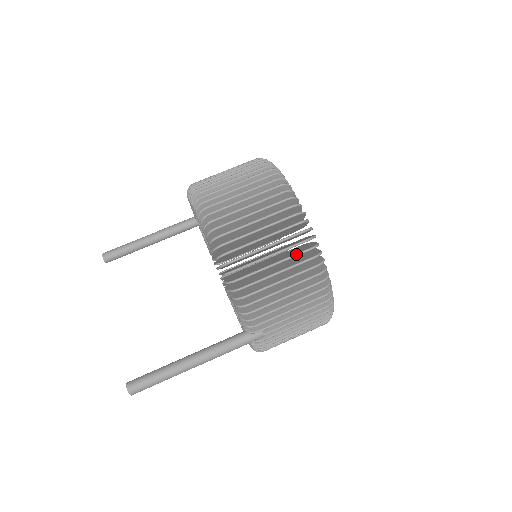
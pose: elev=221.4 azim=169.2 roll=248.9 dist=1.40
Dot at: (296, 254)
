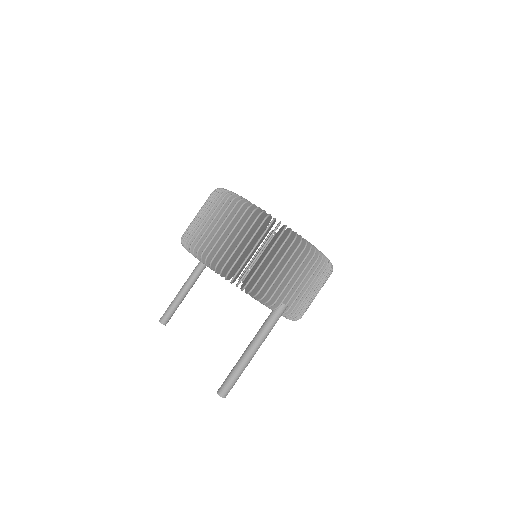
Dot at: (268, 238)
